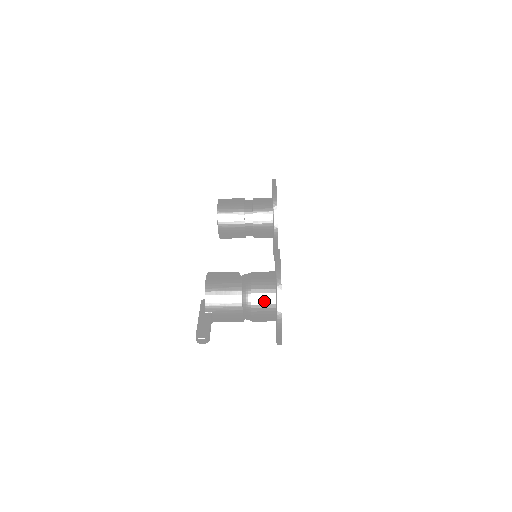
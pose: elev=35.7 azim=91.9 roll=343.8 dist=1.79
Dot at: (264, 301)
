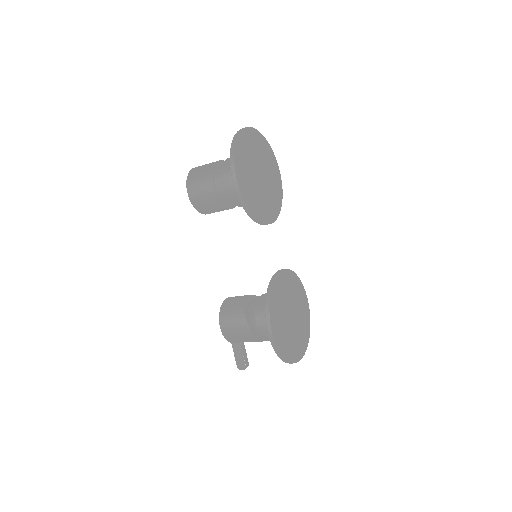
Dot at: occluded
